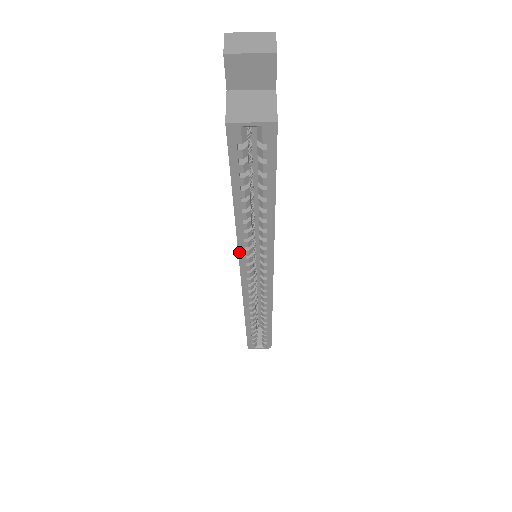
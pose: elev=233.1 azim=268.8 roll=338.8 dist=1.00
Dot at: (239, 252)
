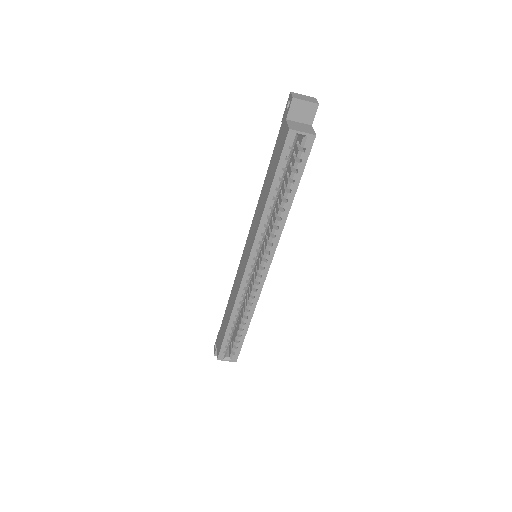
Dot at: (256, 236)
